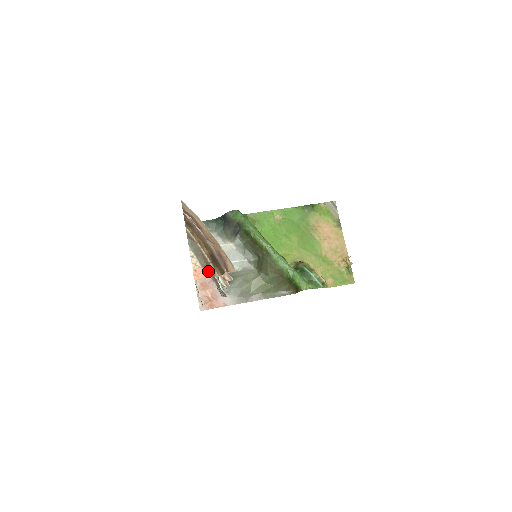
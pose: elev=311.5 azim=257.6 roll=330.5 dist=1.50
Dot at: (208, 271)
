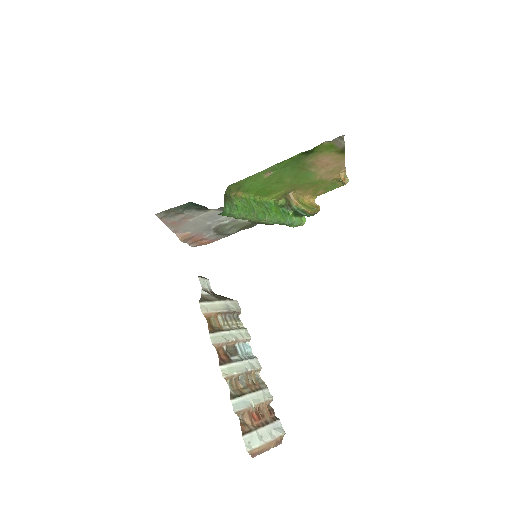
Dot at: occluded
